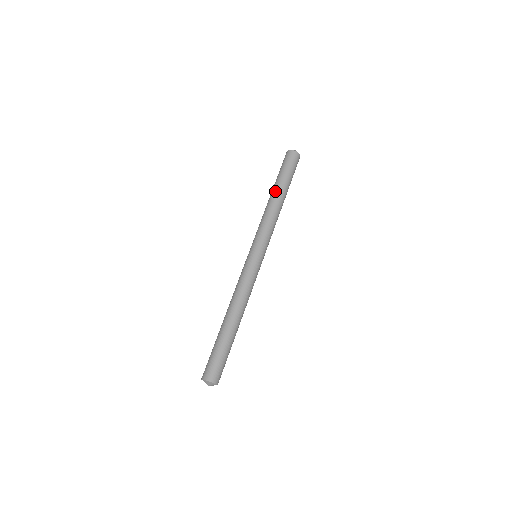
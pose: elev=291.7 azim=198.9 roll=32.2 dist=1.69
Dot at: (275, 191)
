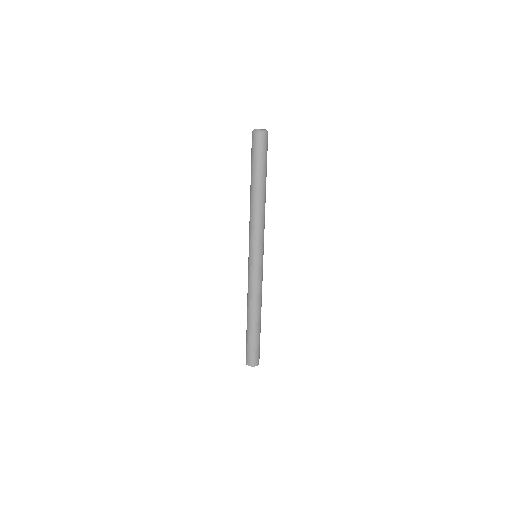
Dot at: (258, 189)
